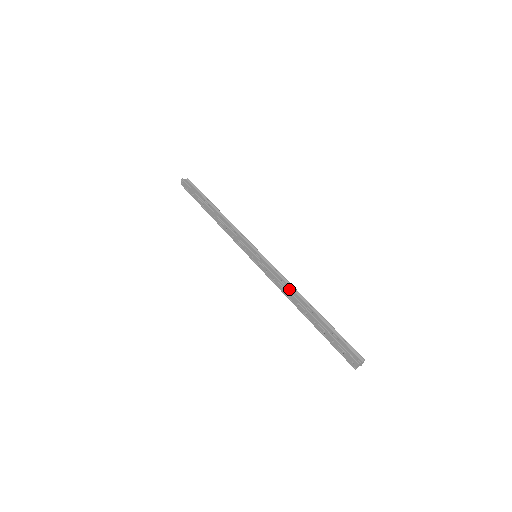
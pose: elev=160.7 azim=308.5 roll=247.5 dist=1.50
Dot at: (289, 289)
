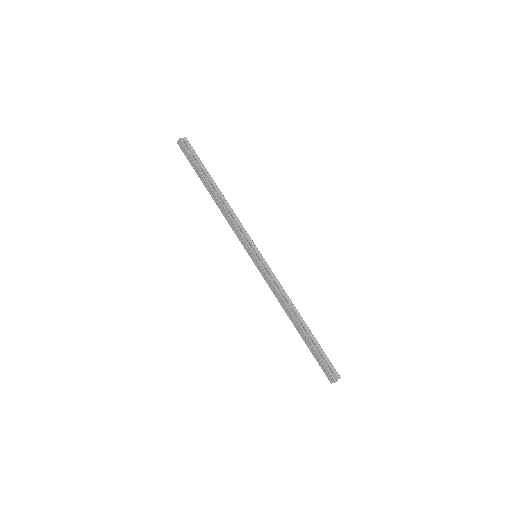
Dot at: (286, 301)
